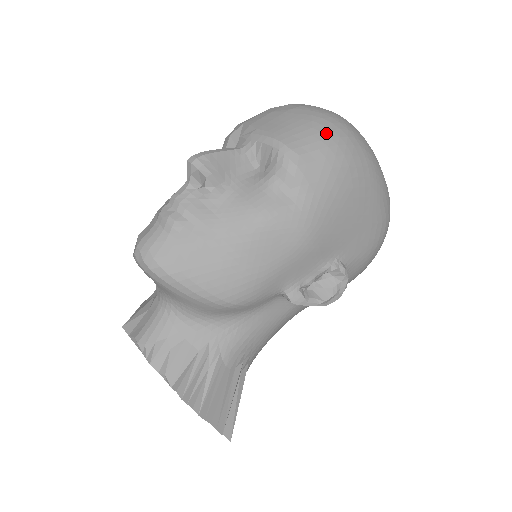
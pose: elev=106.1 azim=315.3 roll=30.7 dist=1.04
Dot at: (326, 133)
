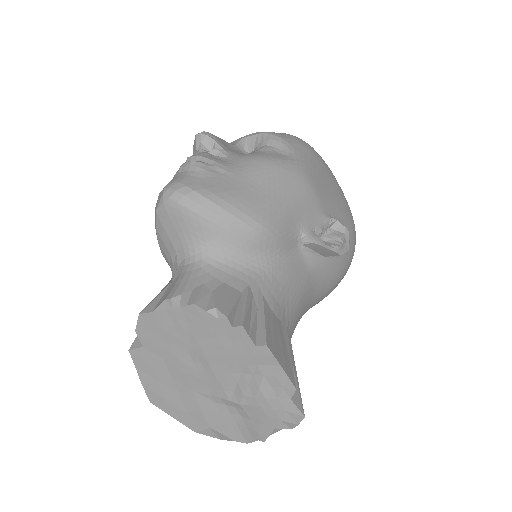
Dot at: occluded
